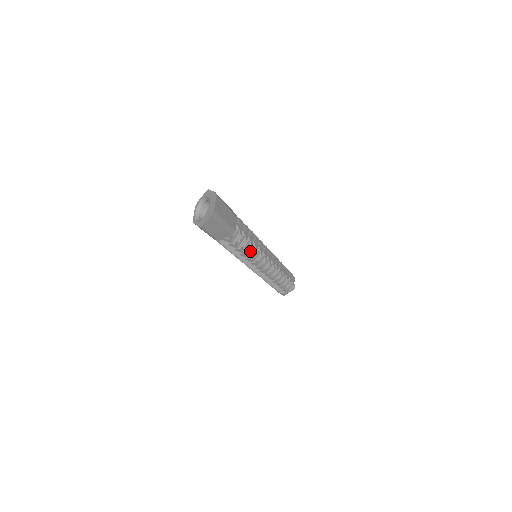
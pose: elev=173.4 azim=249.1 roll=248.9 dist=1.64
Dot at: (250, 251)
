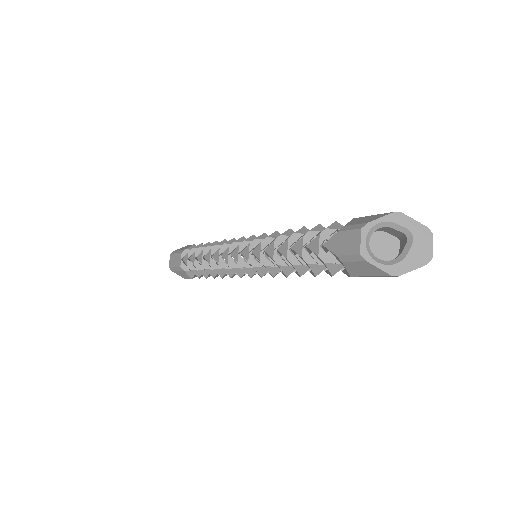
Dot at: occluded
